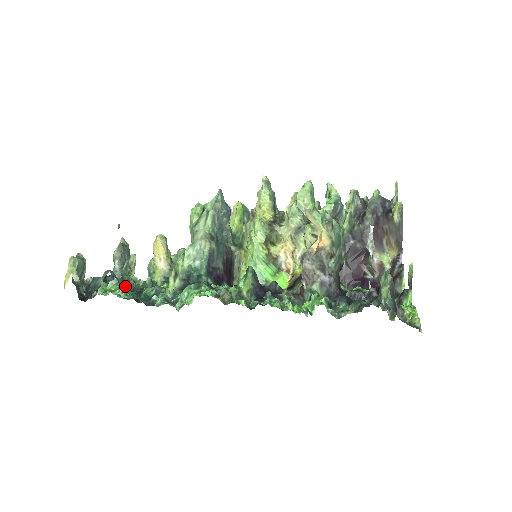
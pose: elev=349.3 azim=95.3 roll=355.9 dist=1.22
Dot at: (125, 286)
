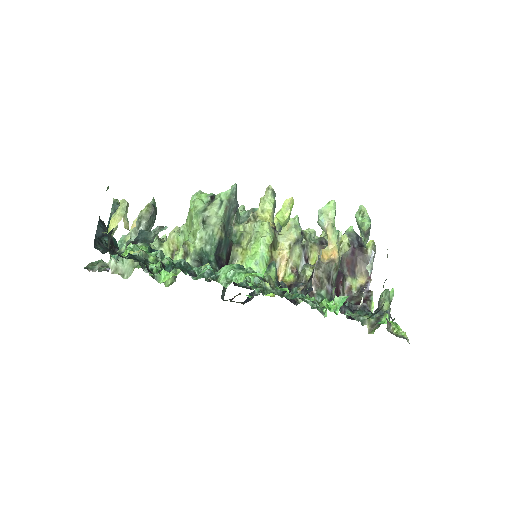
Dot at: (152, 251)
